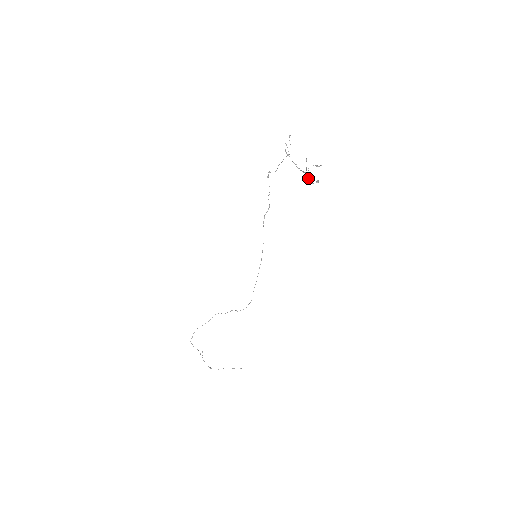
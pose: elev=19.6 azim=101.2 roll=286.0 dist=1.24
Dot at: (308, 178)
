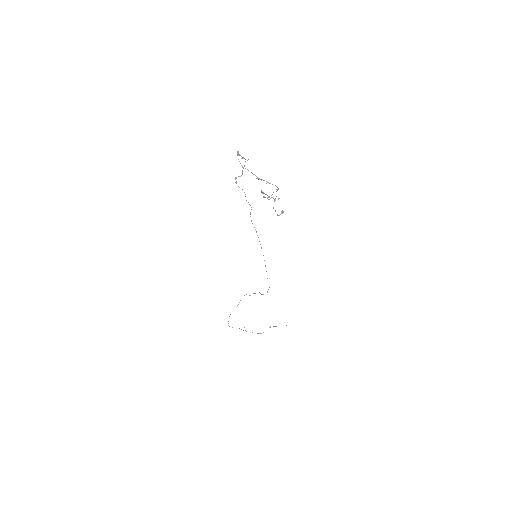
Dot at: occluded
